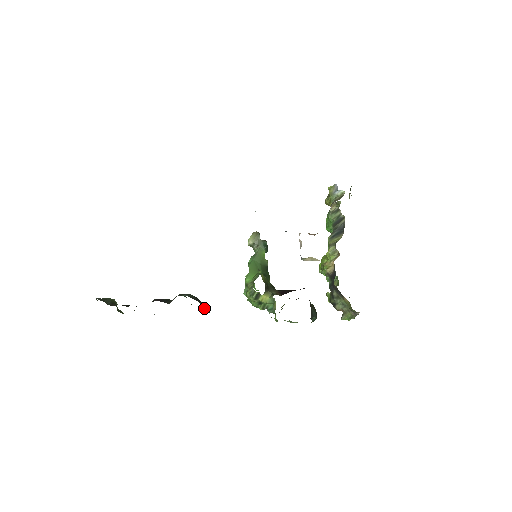
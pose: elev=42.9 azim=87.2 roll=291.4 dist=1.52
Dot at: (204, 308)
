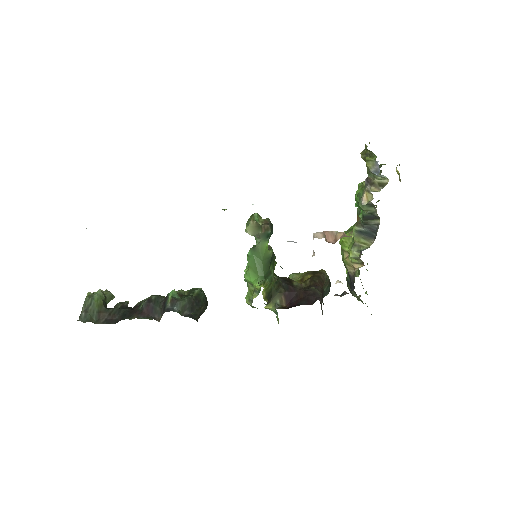
Dot at: (199, 314)
